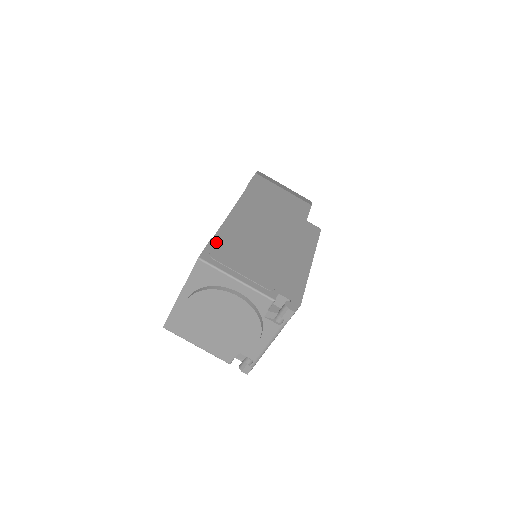
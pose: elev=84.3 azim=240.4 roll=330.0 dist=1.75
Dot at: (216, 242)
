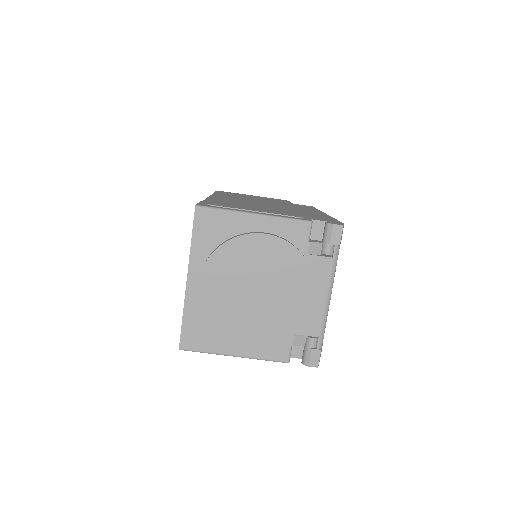
Dot at: occluded
